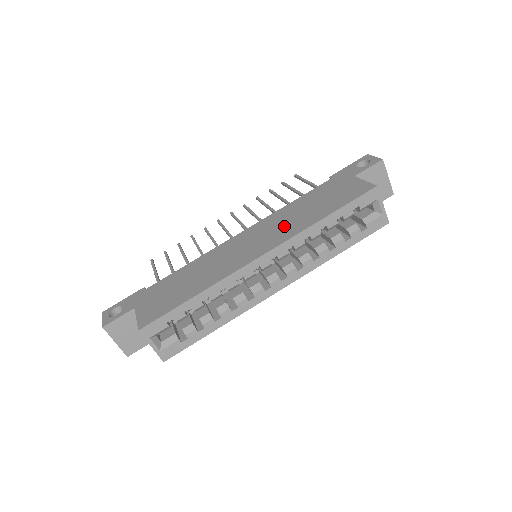
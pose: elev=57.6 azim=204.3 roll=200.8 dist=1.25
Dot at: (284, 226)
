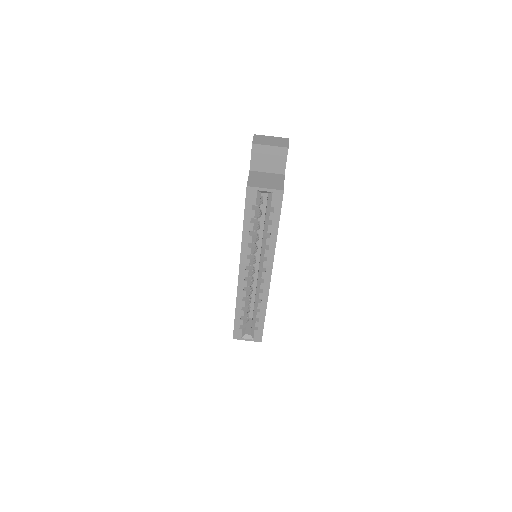
Dot at: occluded
